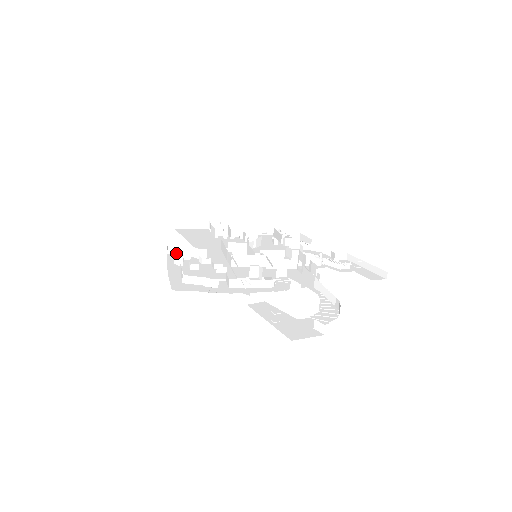
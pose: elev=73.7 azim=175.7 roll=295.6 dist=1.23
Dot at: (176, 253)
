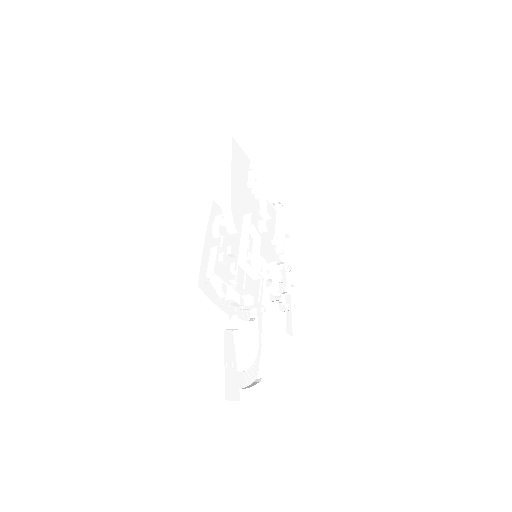
Dot at: (219, 204)
